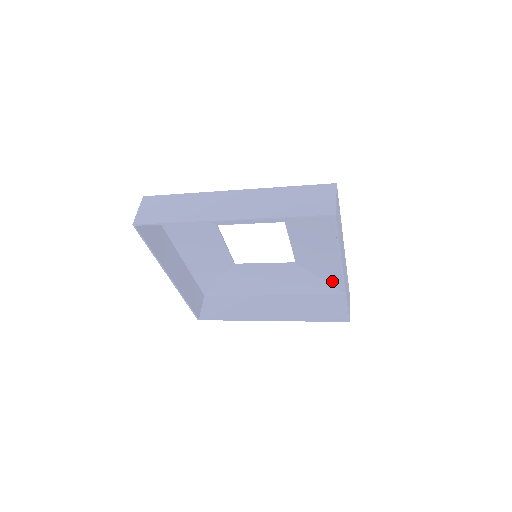
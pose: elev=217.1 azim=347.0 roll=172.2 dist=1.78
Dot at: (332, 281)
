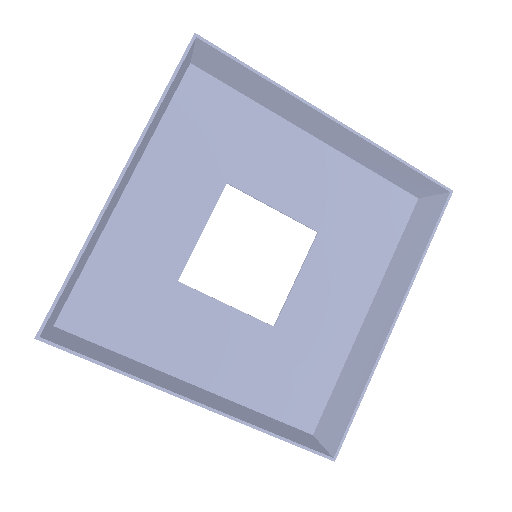
Dot at: (307, 388)
